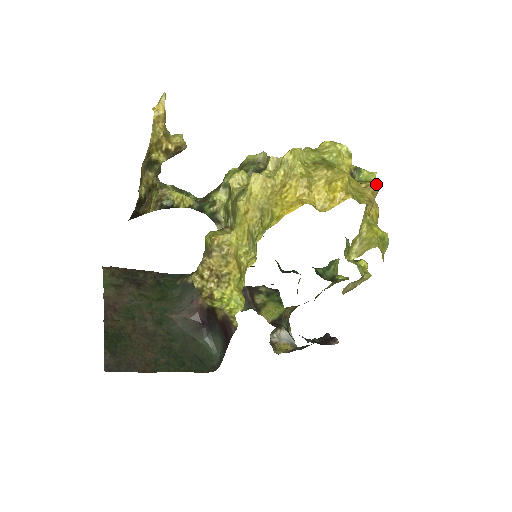
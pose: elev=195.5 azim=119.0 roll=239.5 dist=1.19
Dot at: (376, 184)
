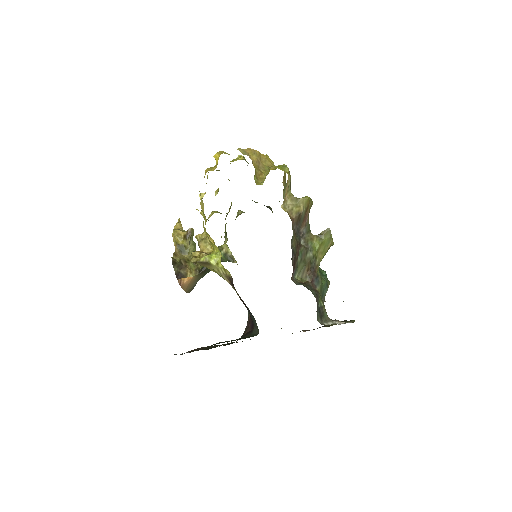
Dot at: (264, 155)
